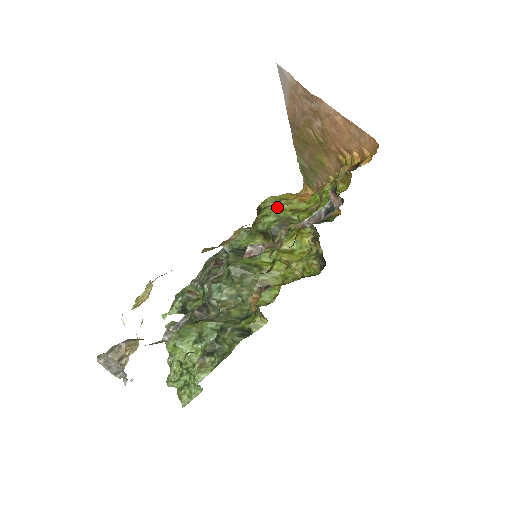
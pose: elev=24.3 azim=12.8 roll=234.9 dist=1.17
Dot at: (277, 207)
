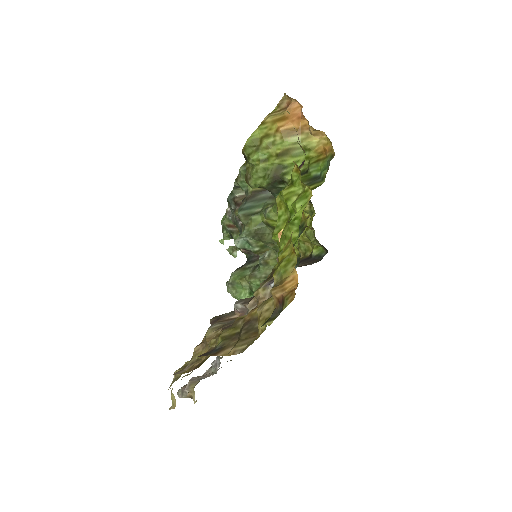
Dot at: (260, 155)
